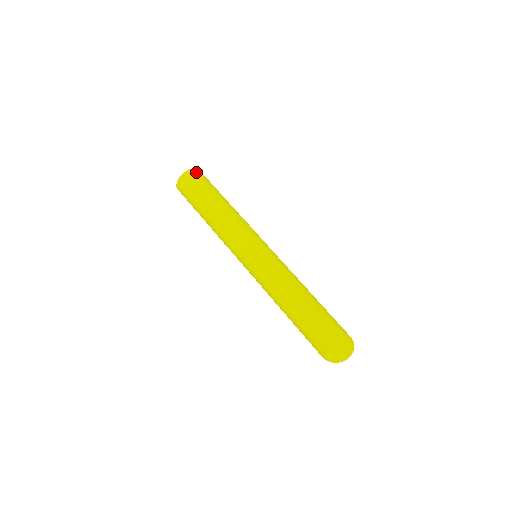
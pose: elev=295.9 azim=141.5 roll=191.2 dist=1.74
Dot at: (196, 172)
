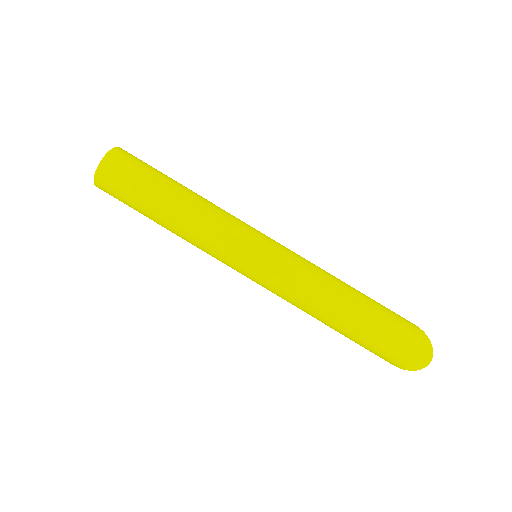
Dot at: (117, 155)
